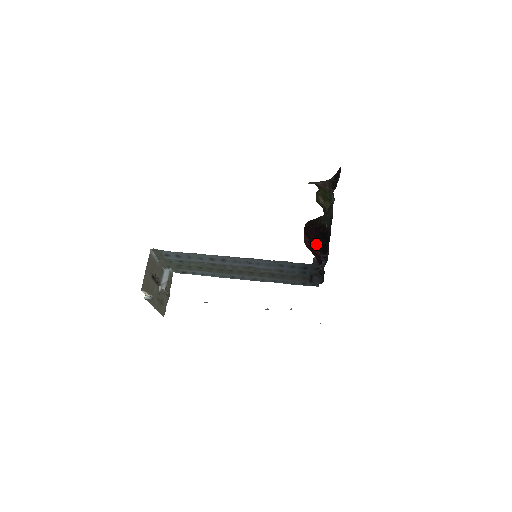
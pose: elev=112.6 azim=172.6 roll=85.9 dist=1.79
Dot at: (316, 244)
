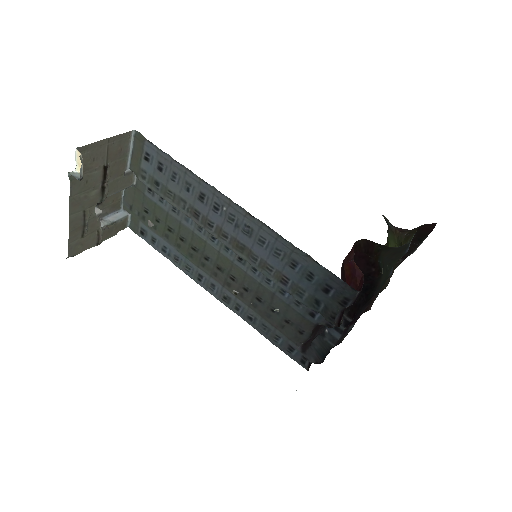
Dot at: occluded
